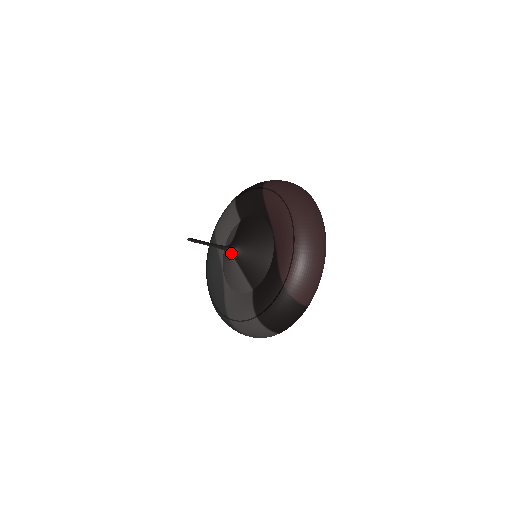
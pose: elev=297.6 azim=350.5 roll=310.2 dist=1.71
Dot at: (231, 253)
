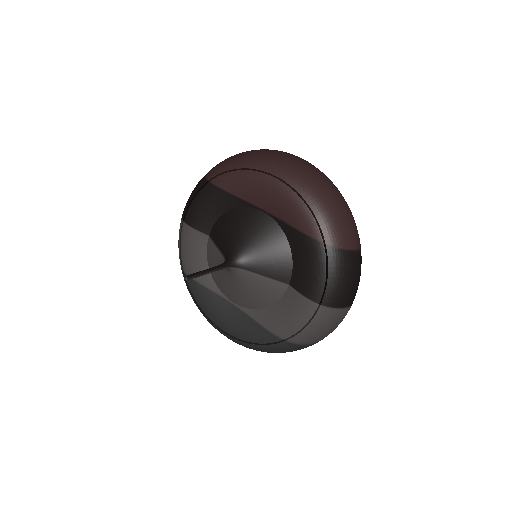
Dot at: (235, 266)
